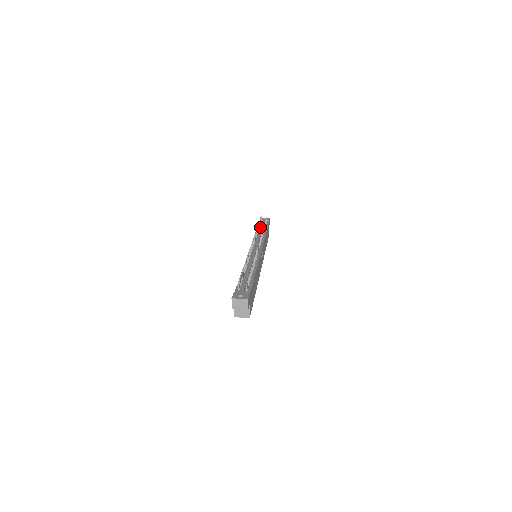
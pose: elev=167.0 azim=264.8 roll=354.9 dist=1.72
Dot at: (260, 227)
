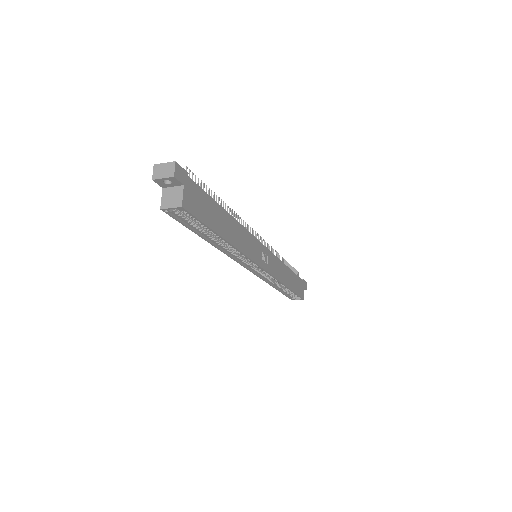
Dot at: occluded
